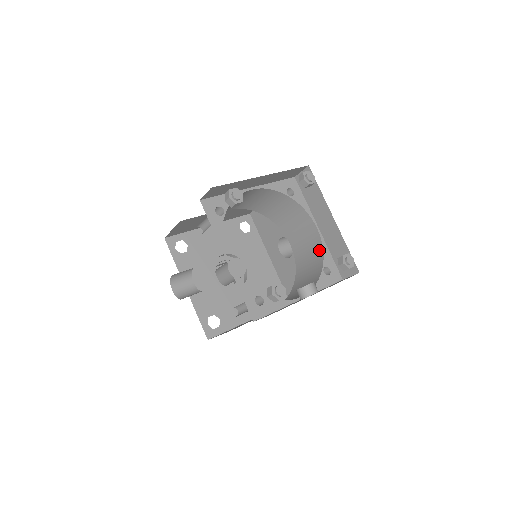
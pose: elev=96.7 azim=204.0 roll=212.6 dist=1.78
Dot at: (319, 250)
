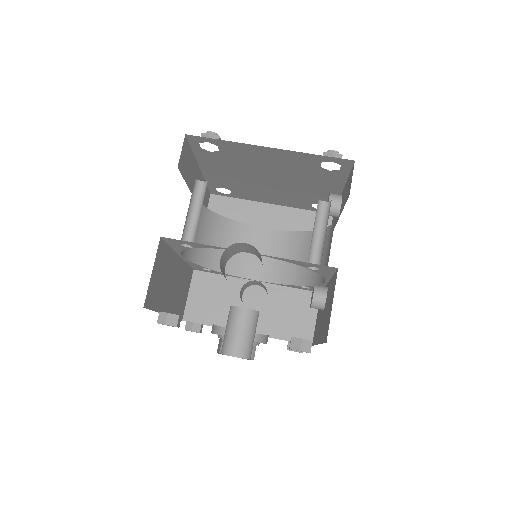
Dot at: (288, 237)
